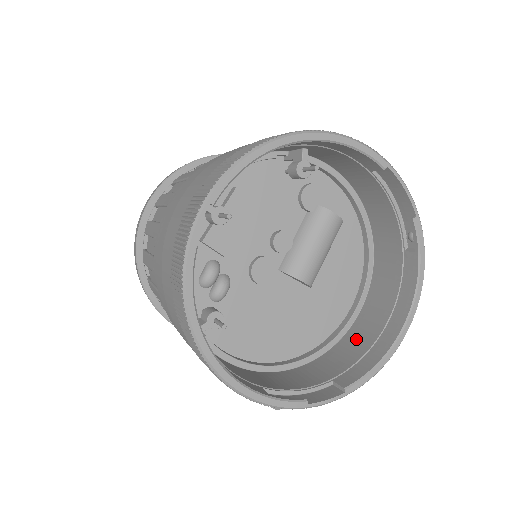
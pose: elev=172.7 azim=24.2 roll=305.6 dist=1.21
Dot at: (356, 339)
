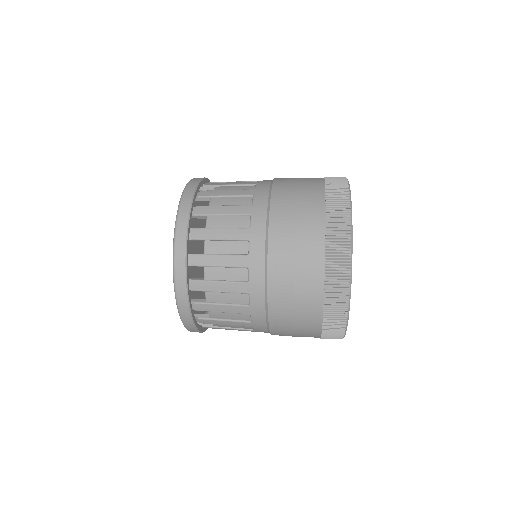
Dot at: occluded
